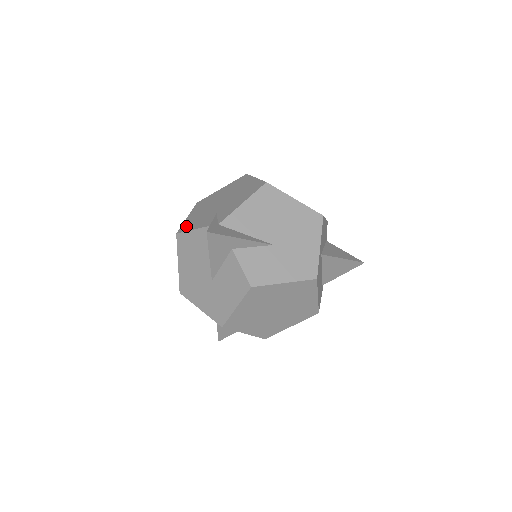
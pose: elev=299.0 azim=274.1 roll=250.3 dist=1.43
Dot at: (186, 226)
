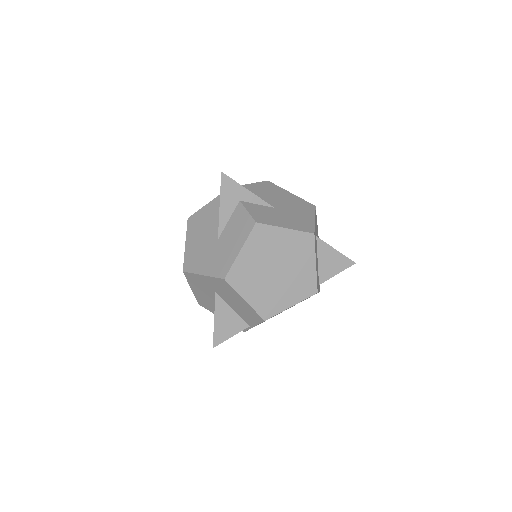
Dot at: occluded
